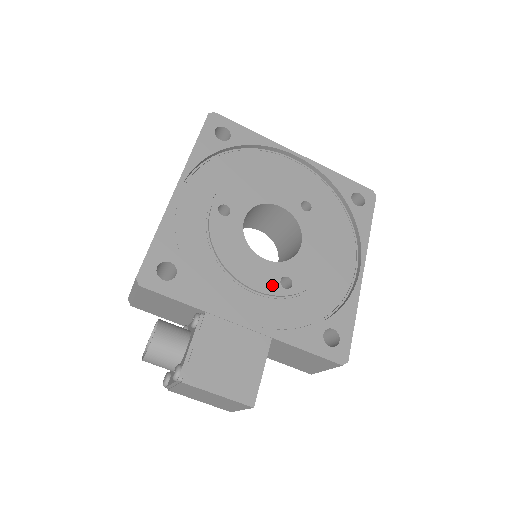
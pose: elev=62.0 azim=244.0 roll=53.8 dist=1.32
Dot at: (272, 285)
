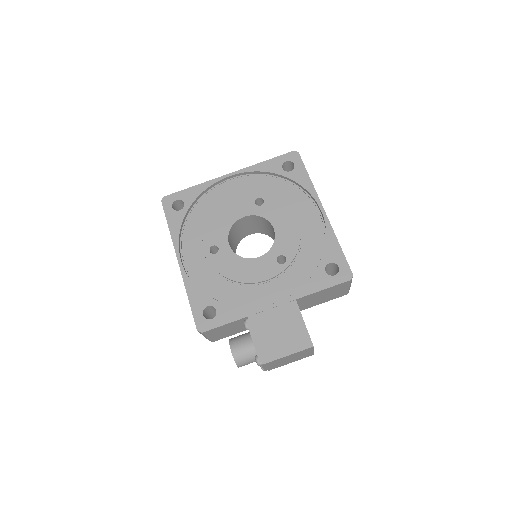
Dot at: (274, 269)
